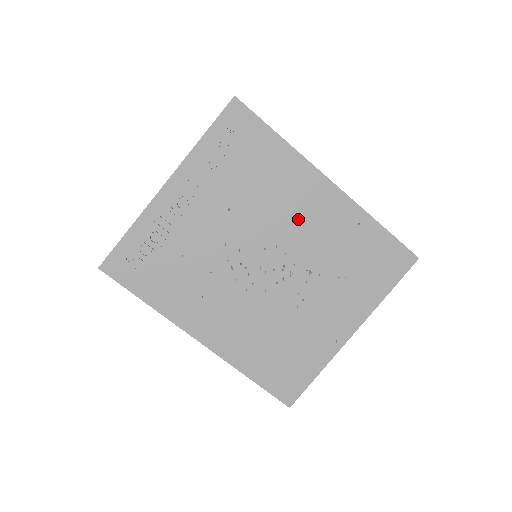
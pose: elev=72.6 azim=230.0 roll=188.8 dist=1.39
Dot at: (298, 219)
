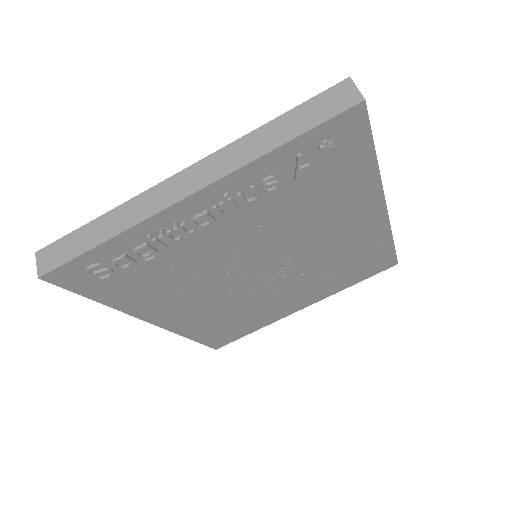
Dot at: (327, 237)
